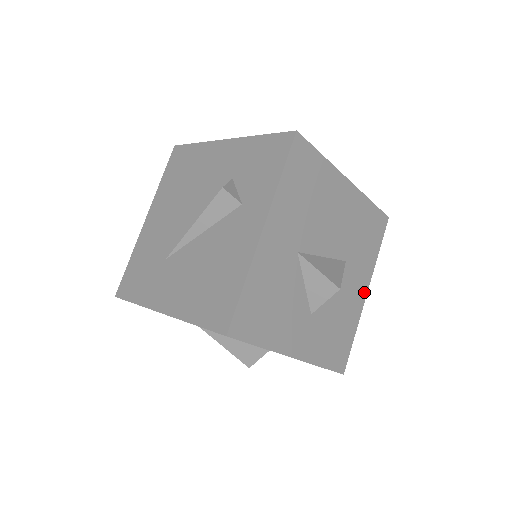
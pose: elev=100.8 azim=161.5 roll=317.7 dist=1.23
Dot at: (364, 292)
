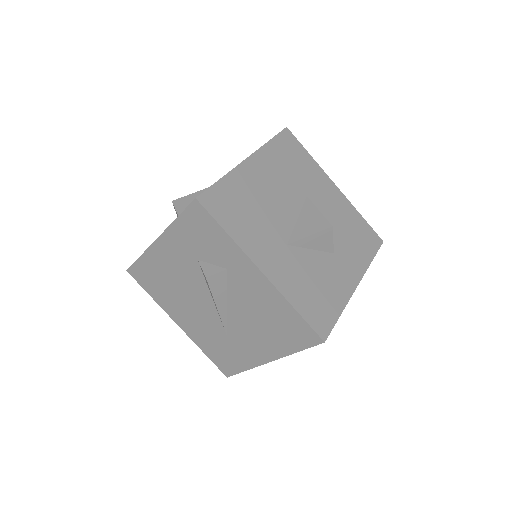
Dot at: (334, 188)
